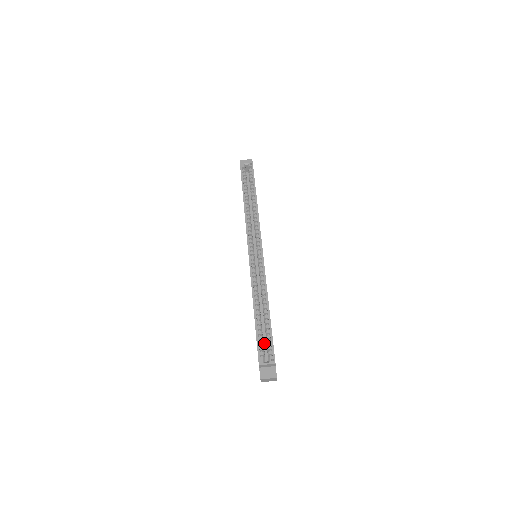
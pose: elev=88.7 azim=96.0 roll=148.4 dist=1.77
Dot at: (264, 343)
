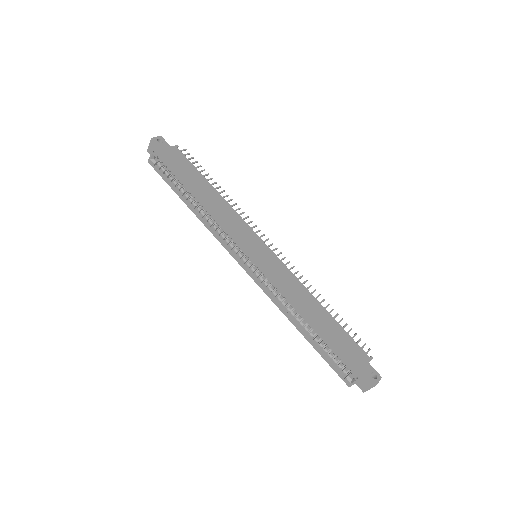
Dot at: occluded
